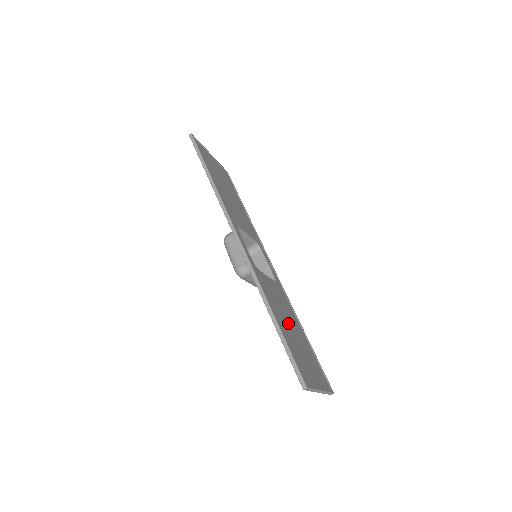
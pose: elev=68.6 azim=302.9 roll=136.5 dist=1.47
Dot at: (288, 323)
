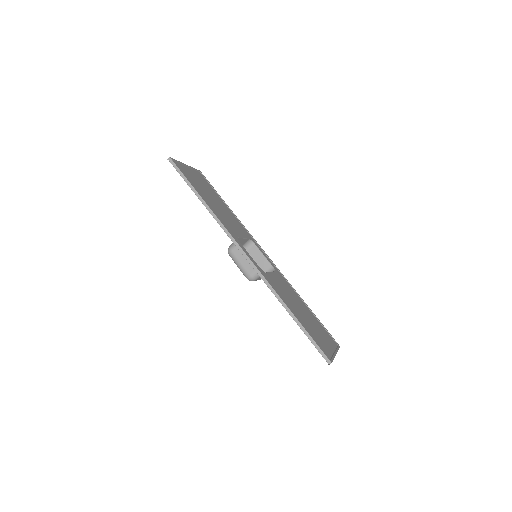
Dot at: (298, 309)
